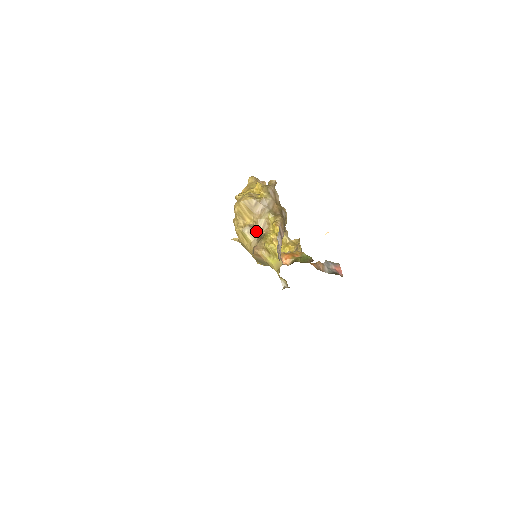
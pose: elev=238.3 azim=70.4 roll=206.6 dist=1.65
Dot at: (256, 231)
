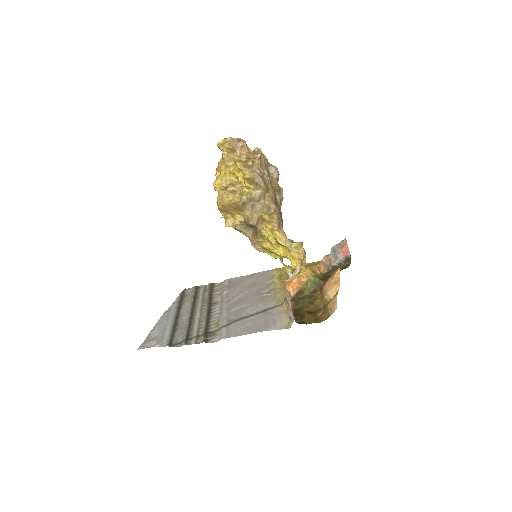
Dot at: (250, 226)
